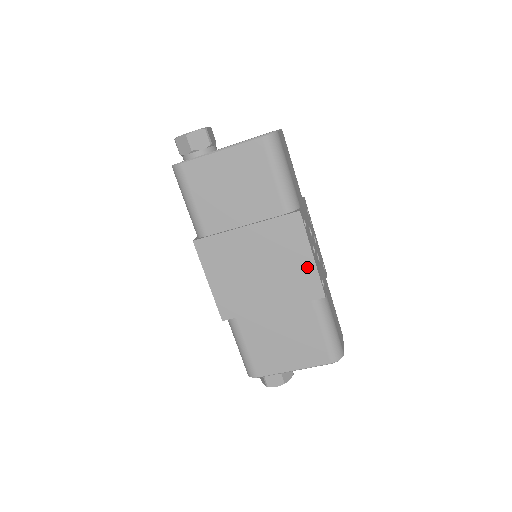
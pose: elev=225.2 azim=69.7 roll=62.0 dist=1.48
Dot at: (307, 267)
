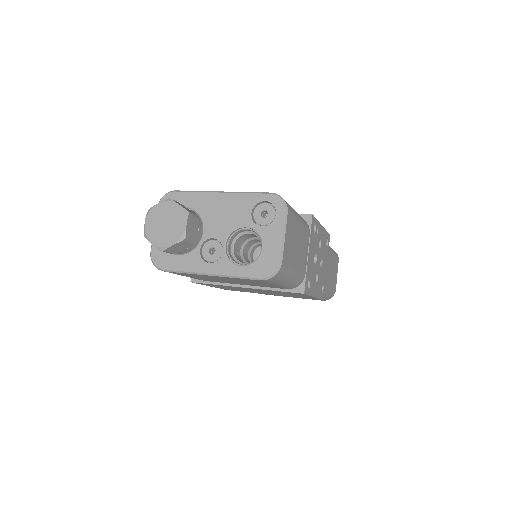
Dot at: occluded
